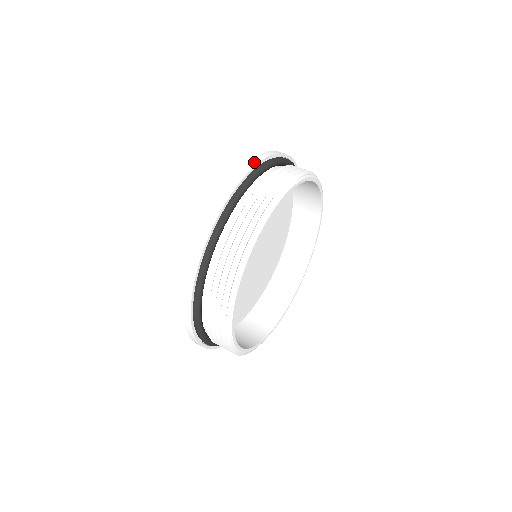
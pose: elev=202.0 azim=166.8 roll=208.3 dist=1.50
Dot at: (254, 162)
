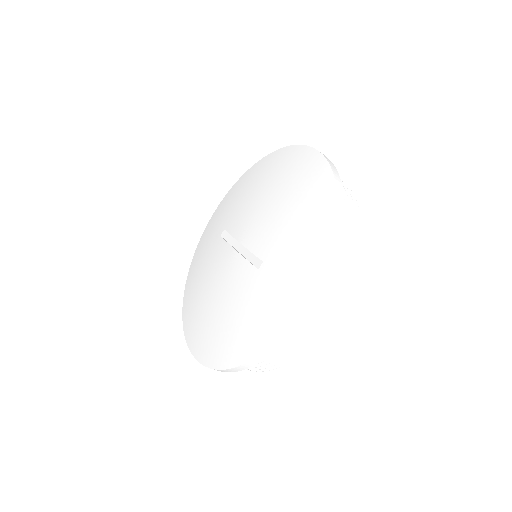
Dot at: (339, 230)
